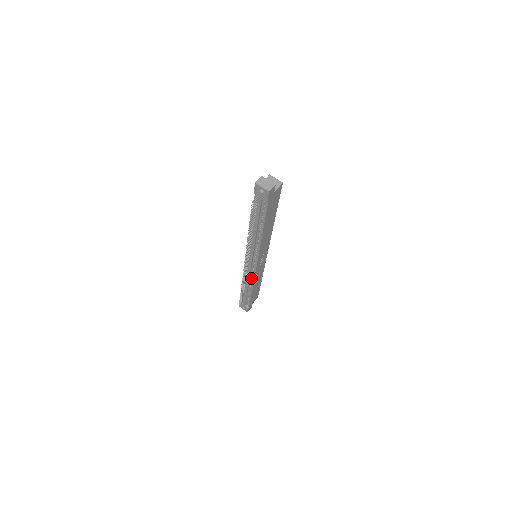
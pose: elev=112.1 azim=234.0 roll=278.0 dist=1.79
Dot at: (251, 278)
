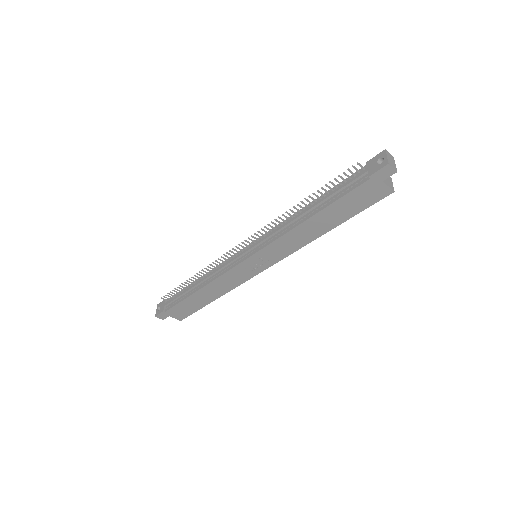
Dot at: (219, 273)
